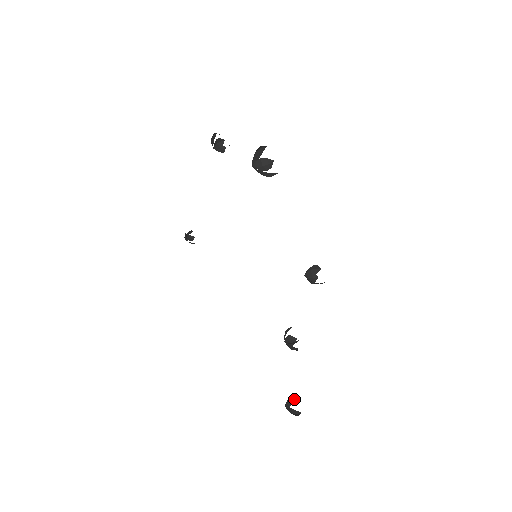
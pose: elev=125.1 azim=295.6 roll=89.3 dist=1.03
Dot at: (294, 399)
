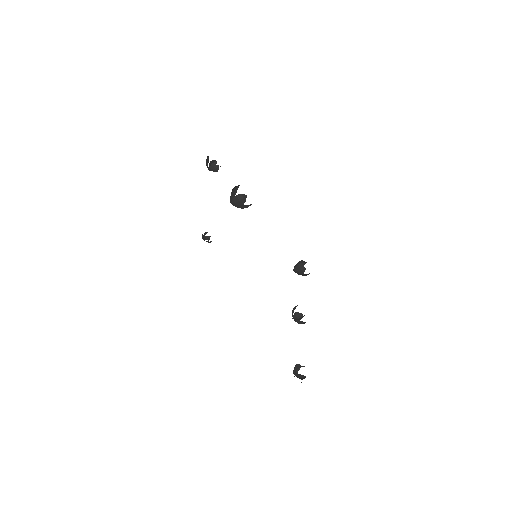
Dot at: (299, 367)
